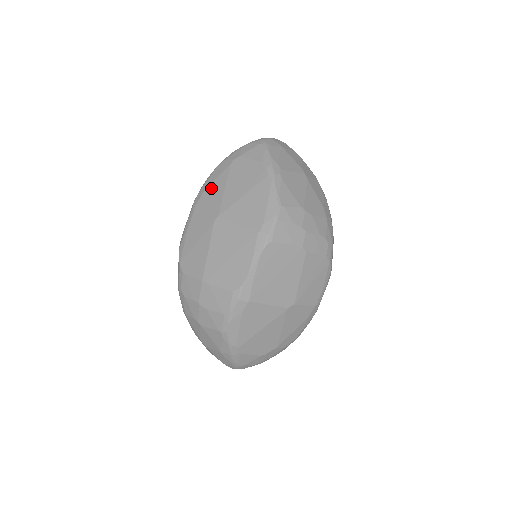
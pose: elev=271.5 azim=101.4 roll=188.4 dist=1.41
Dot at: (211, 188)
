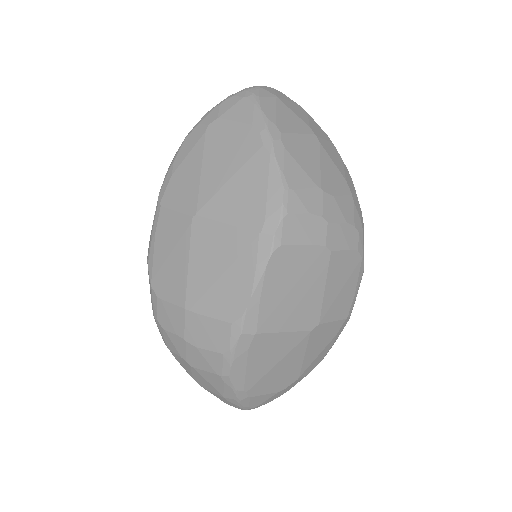
Dot at: (181, 170)
